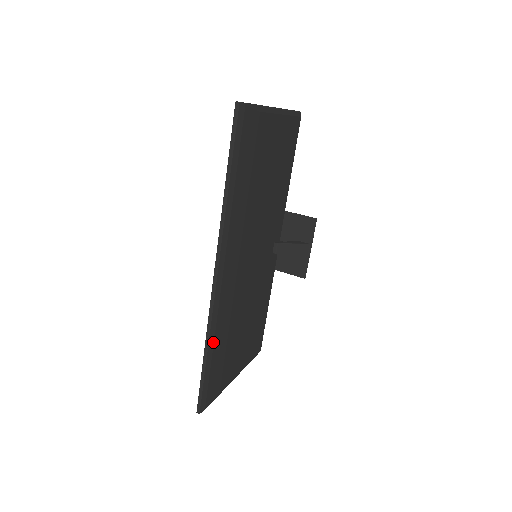
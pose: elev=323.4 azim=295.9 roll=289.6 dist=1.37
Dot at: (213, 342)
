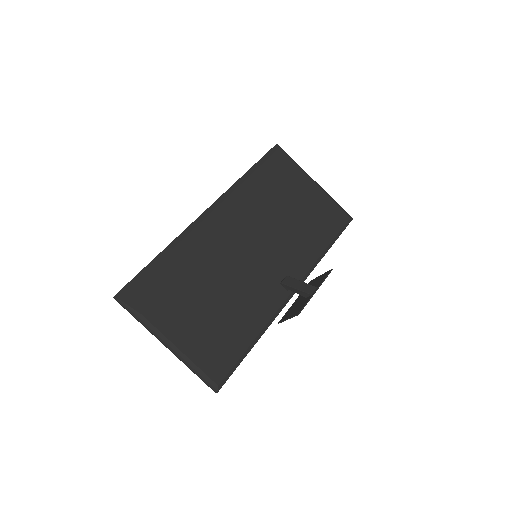
Dot at: (171, 250)
